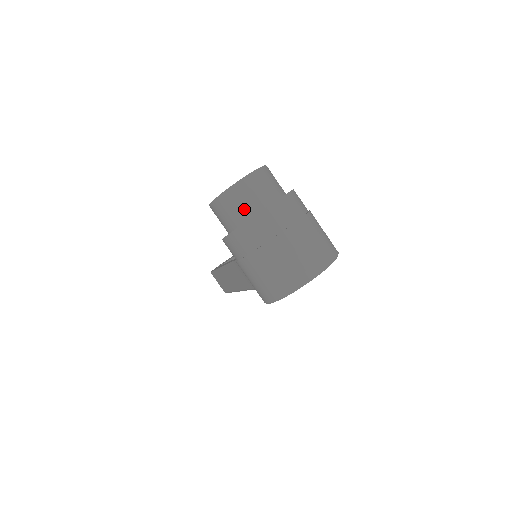
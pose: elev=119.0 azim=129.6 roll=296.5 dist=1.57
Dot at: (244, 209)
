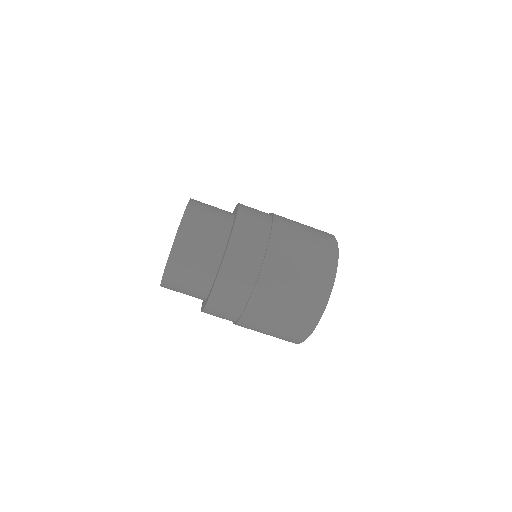
Dot at: (196, 284)
